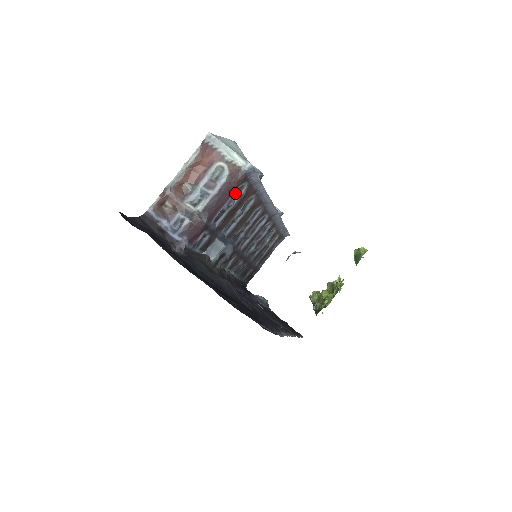
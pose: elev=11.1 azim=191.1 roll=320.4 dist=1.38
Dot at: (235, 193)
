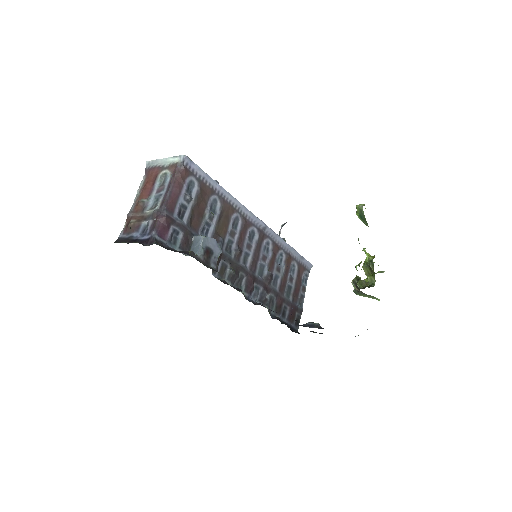
Dot at: (186, 187)
